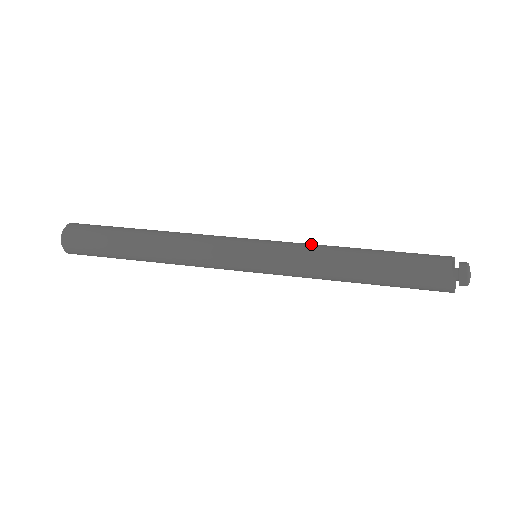
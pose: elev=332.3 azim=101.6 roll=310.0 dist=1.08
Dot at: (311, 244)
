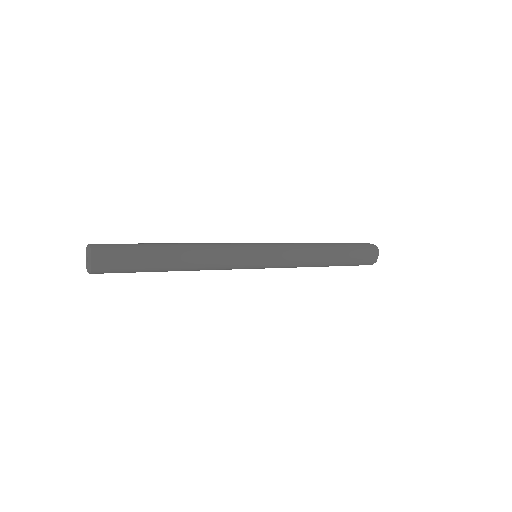
Dot at: occluded
